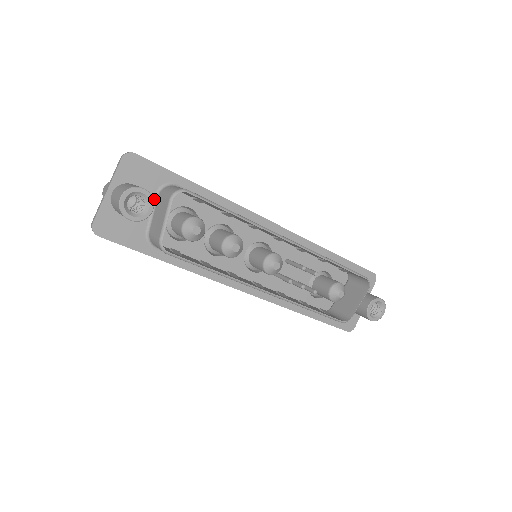
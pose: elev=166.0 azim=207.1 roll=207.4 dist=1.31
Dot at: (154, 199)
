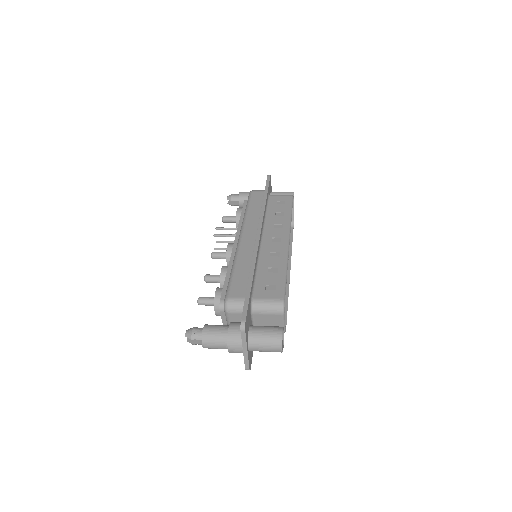
Dot at: (251, 318)
